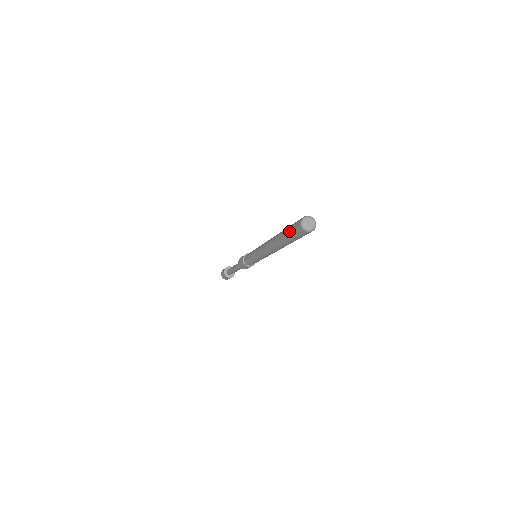
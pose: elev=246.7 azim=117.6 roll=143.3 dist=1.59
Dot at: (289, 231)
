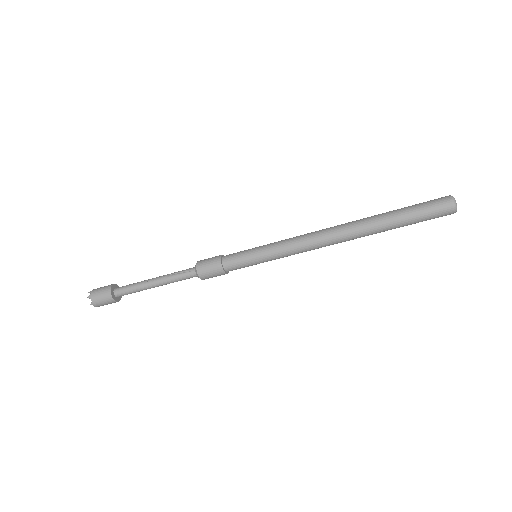
Dot at: (416, 212)
